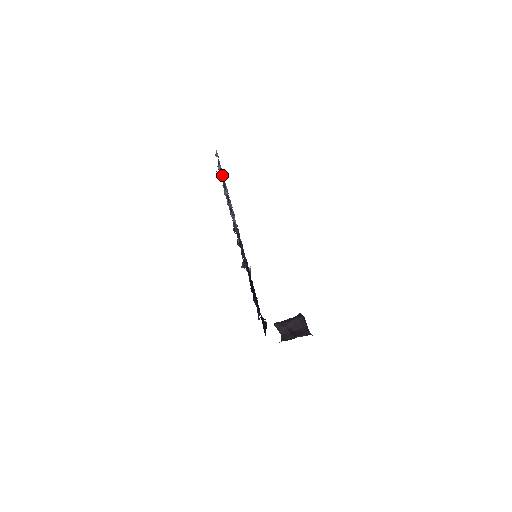
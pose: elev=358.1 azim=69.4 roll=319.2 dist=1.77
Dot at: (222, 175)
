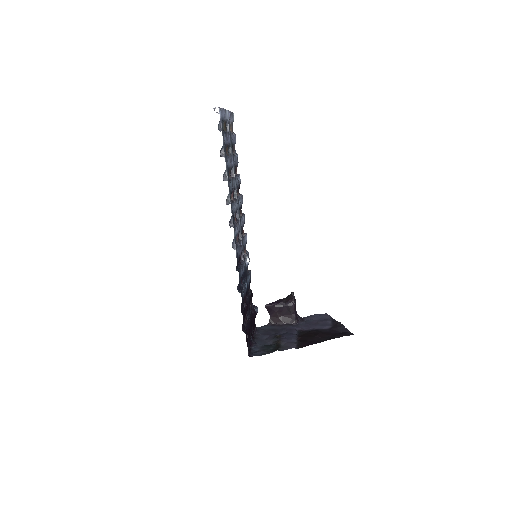
Dot at: (226, 144)
